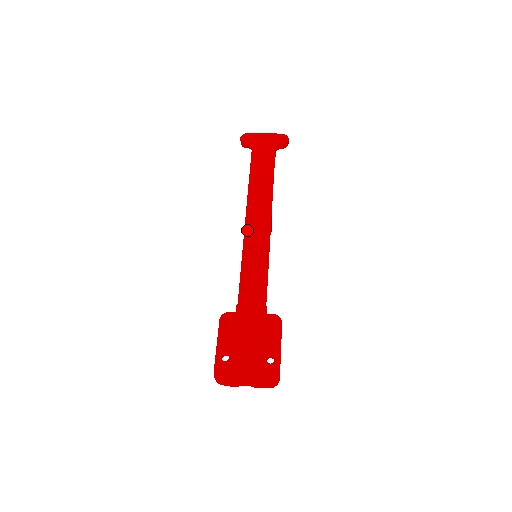
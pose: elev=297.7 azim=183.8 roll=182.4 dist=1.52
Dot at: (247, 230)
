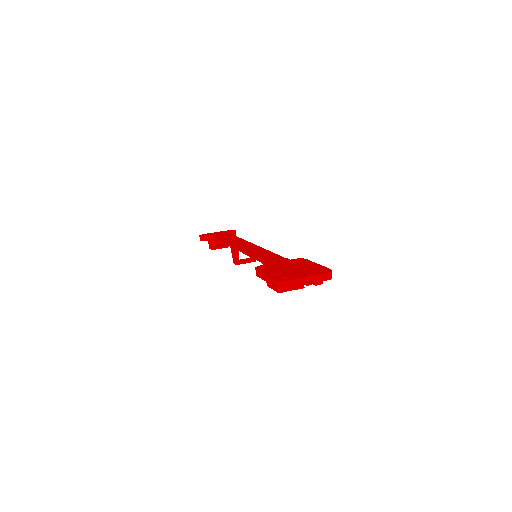
Dot at: (239, 249)
